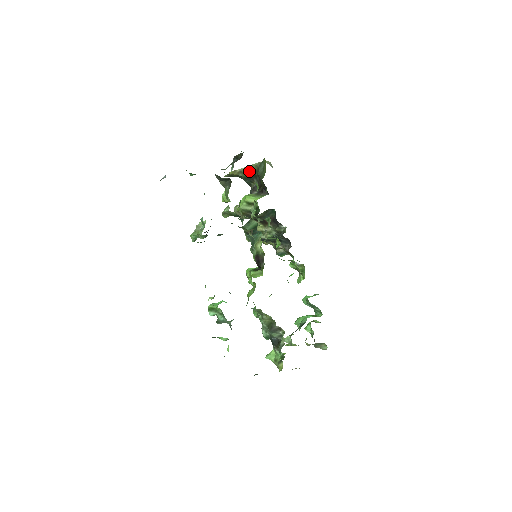
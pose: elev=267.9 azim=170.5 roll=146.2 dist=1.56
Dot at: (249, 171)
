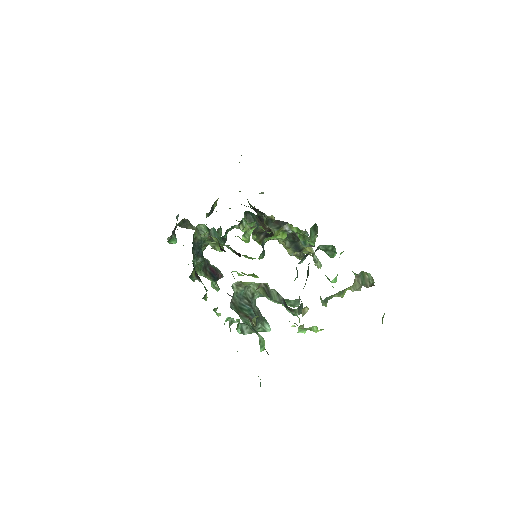
Dot at: occluded
